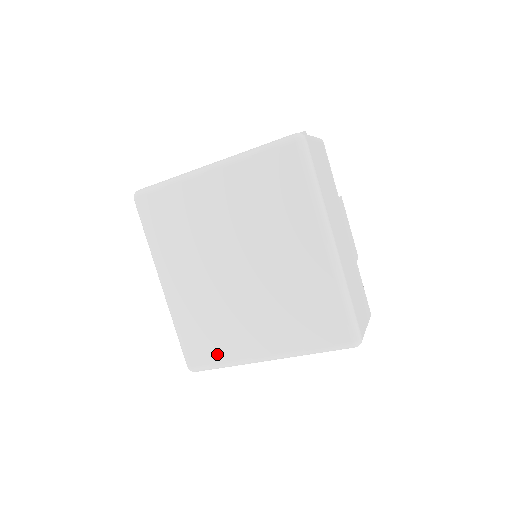
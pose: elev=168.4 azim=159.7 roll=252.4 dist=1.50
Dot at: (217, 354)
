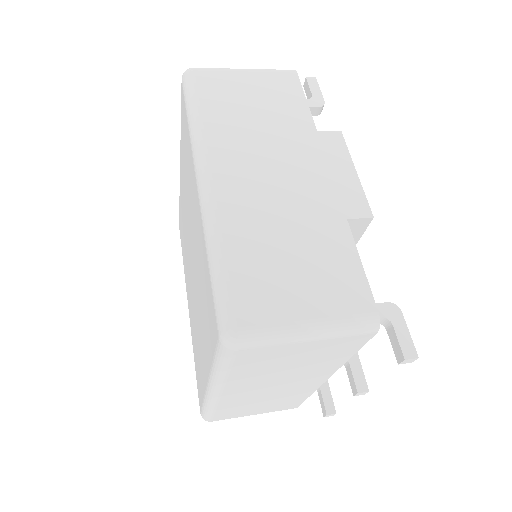
Dot at: (201, 389)
